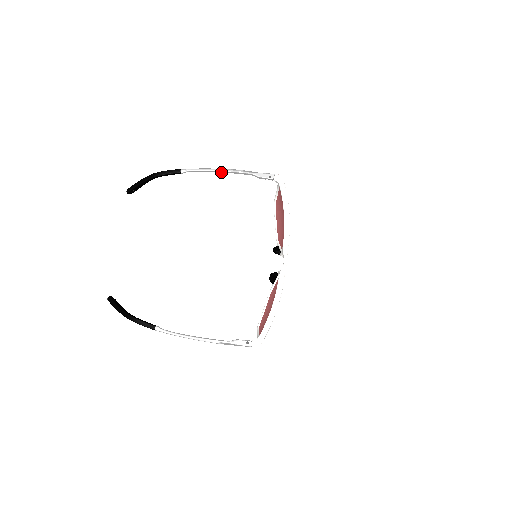
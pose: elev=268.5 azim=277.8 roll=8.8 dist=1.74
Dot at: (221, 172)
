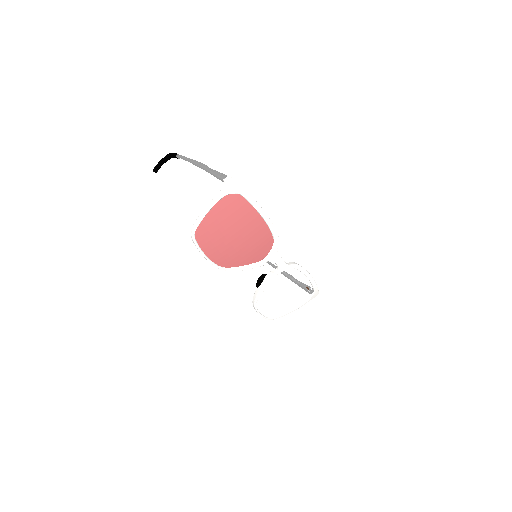
Dot at: occluded
